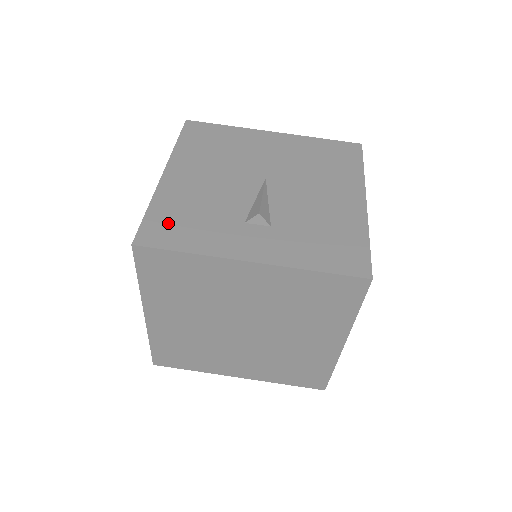
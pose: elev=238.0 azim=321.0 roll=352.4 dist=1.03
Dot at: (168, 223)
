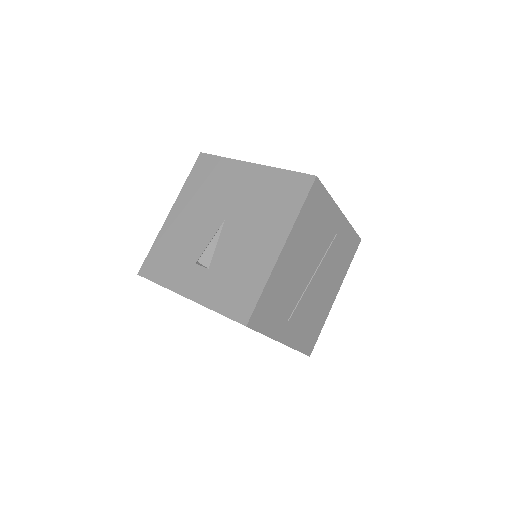
Dot at: (158, 259)
